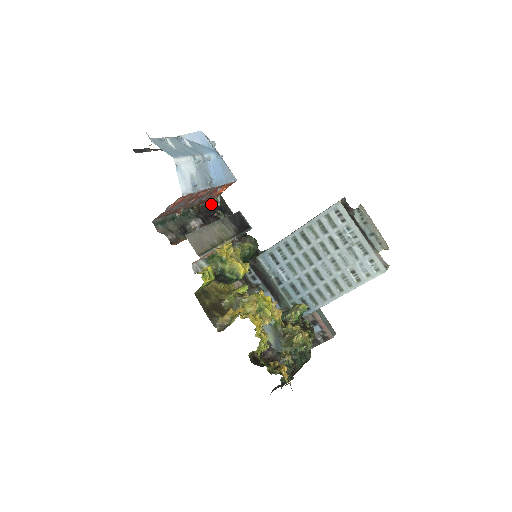
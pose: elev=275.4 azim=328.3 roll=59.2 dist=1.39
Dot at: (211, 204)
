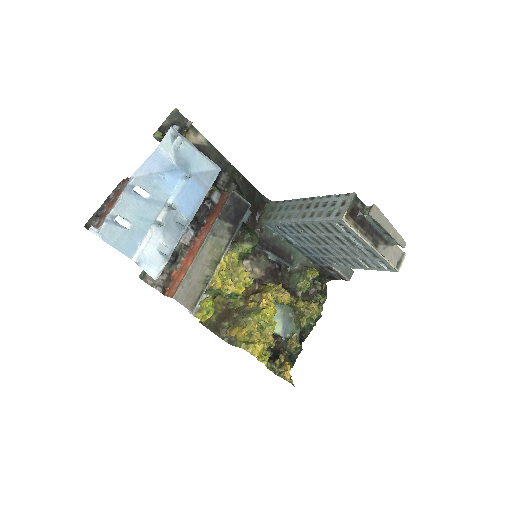
Dot at: occluded
